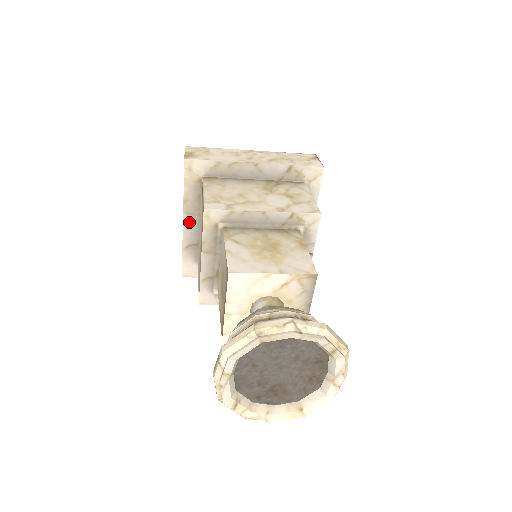
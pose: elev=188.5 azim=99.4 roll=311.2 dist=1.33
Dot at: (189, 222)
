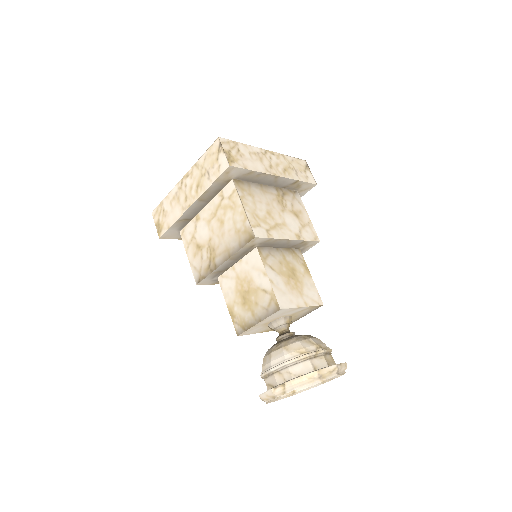
Dot at: (196, 205)
